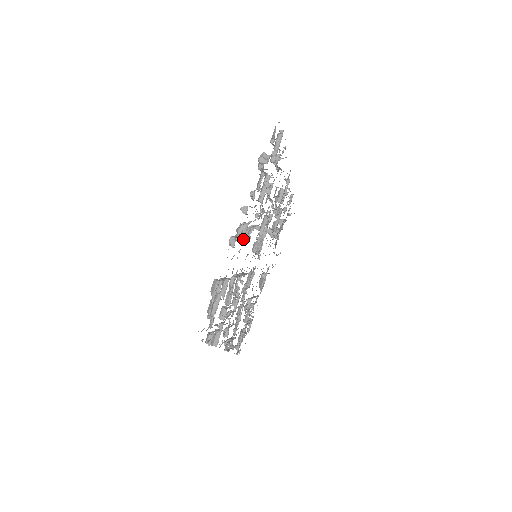
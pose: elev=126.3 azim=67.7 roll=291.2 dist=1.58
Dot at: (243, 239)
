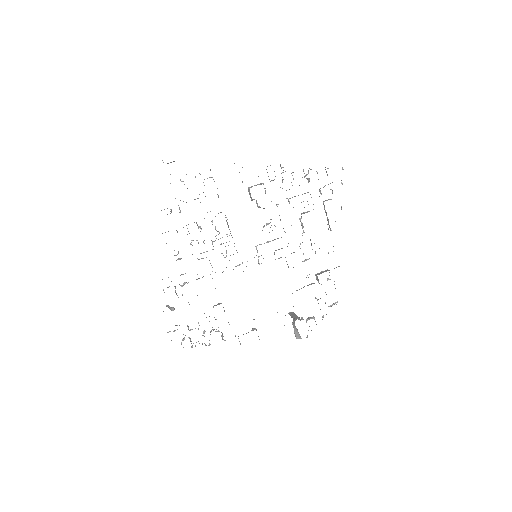
Dot at: occluded
